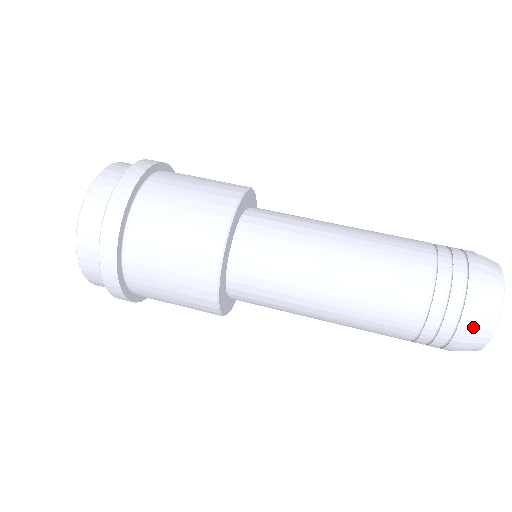
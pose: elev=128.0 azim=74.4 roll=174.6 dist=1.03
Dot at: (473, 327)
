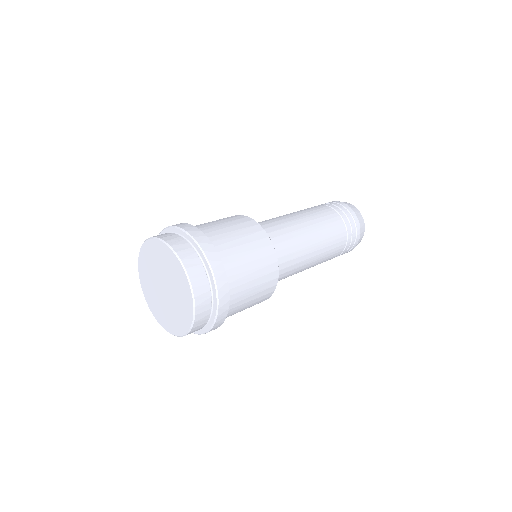
Dot at: (355, 212)
